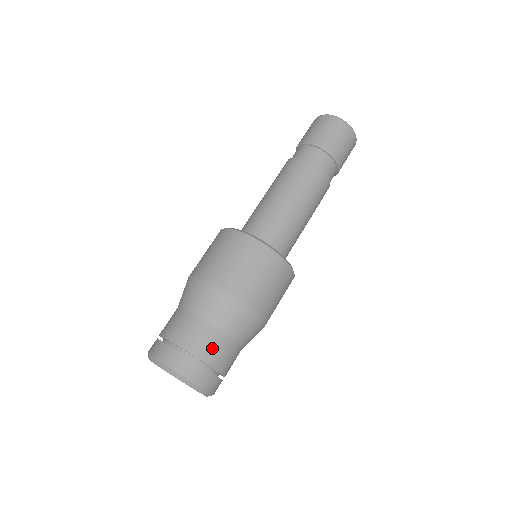
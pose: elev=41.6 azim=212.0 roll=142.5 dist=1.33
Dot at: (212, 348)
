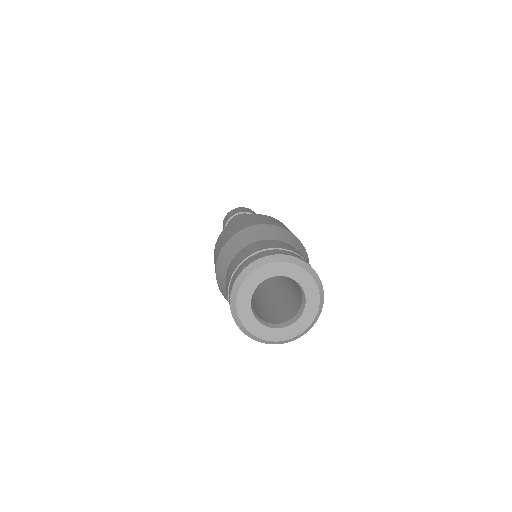
Dot at: occluded
